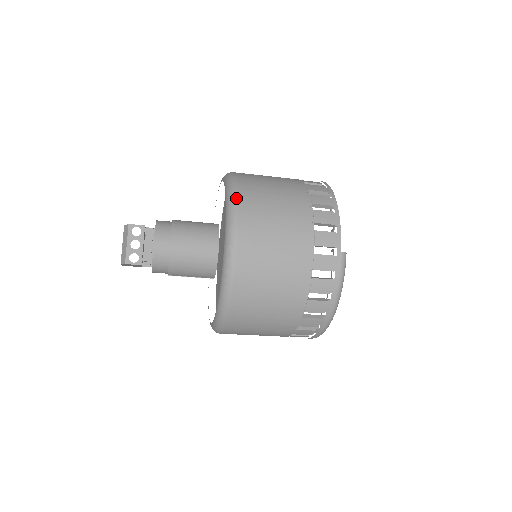
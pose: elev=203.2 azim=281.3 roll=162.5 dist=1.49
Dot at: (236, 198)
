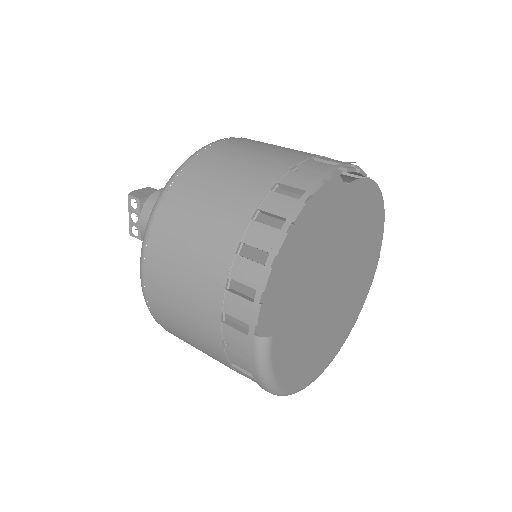
Dot at: (153, 213)
